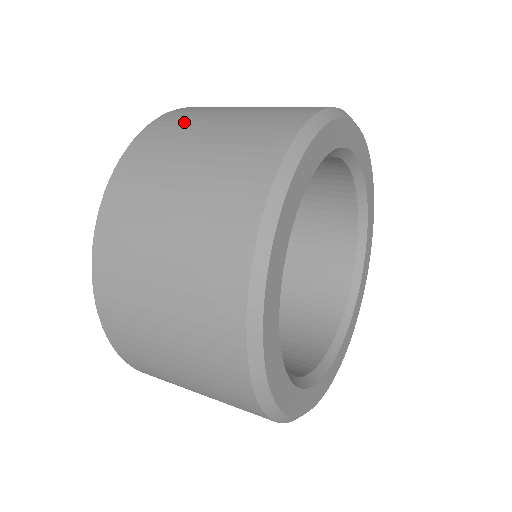
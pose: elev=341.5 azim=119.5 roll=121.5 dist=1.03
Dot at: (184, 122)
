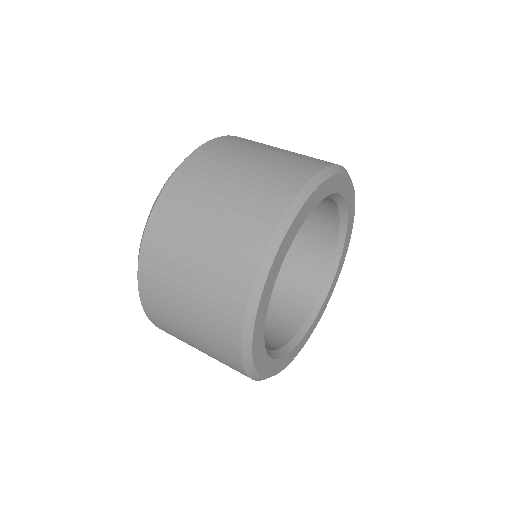
Dot at: (220, 157)
